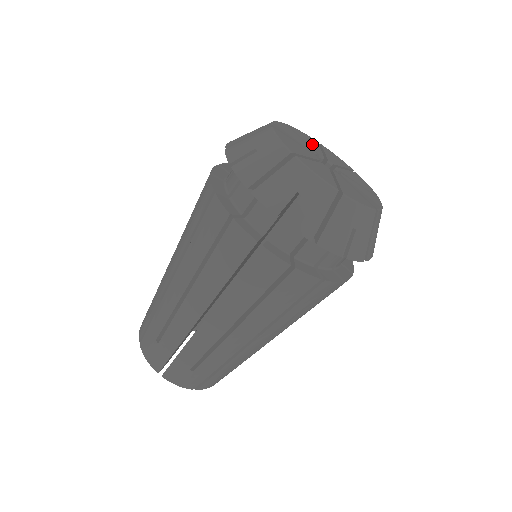
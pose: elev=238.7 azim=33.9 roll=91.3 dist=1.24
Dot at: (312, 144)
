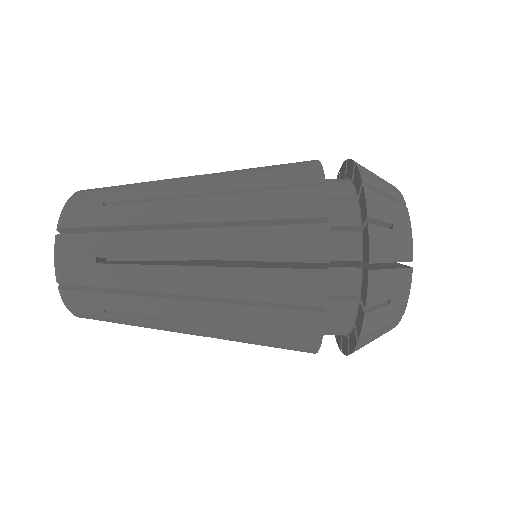
Dot at: occluded
